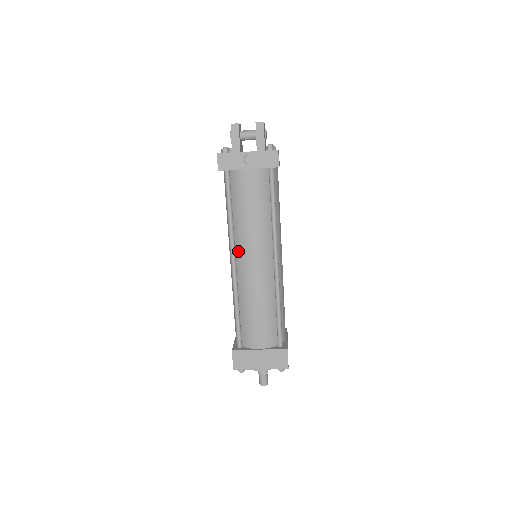
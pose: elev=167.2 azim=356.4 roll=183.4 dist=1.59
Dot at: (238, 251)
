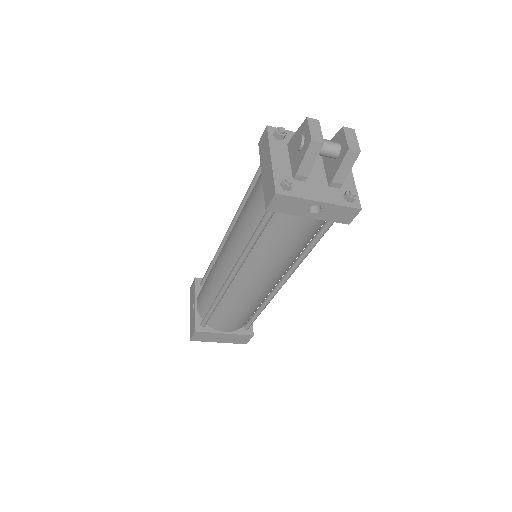
Dot at: (243, 270)
